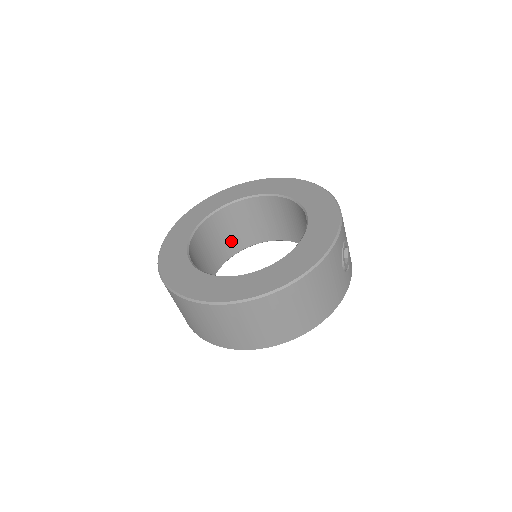
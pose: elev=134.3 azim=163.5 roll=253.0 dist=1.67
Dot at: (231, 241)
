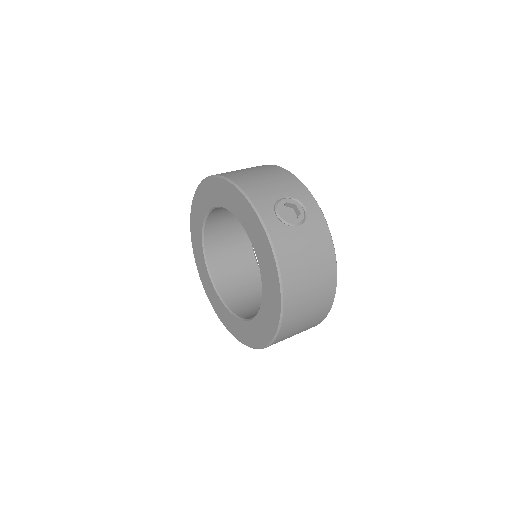
Dot at: (238, 243)
